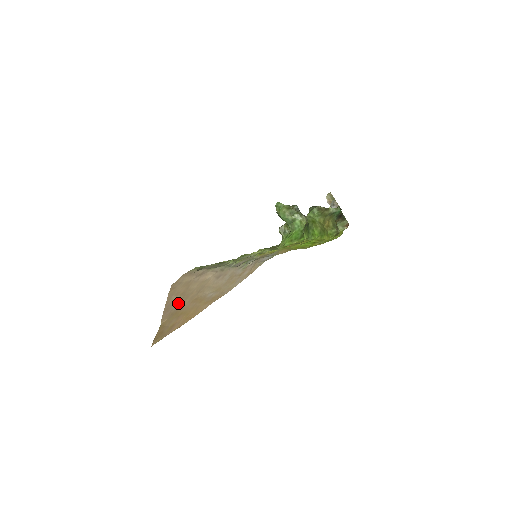
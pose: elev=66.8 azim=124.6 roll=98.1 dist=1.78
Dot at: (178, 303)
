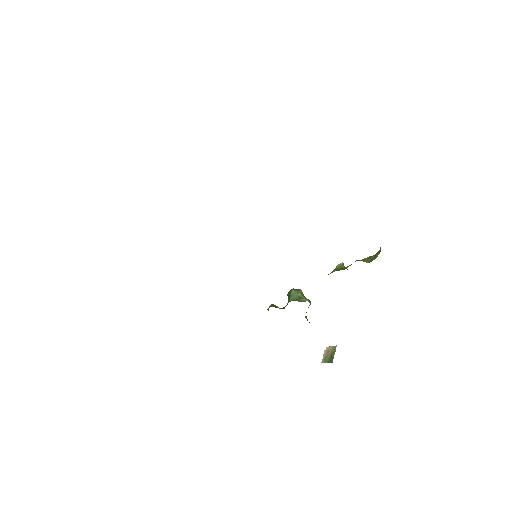
Dot at: occluded
